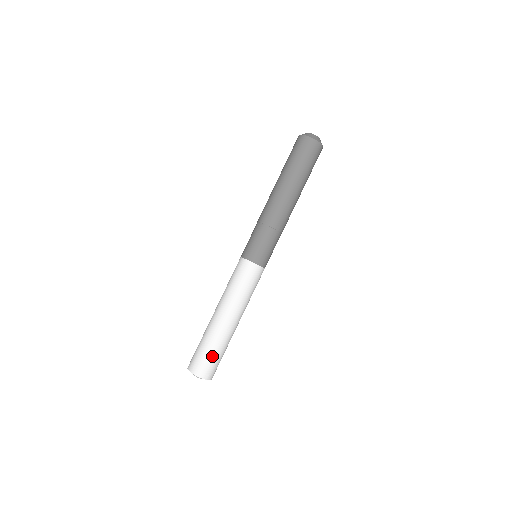
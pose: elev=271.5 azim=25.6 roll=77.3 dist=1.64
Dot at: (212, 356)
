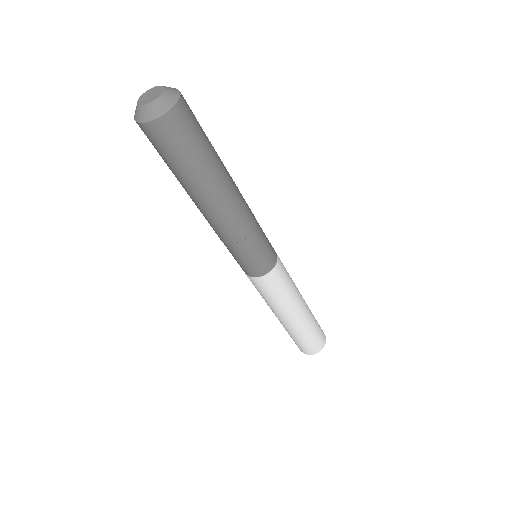
Dot at: (316, 334)
